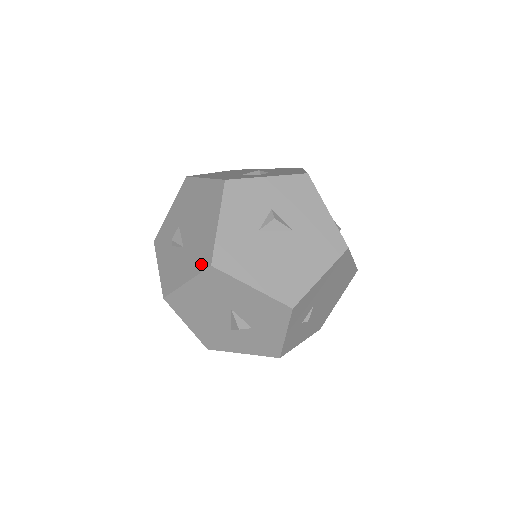
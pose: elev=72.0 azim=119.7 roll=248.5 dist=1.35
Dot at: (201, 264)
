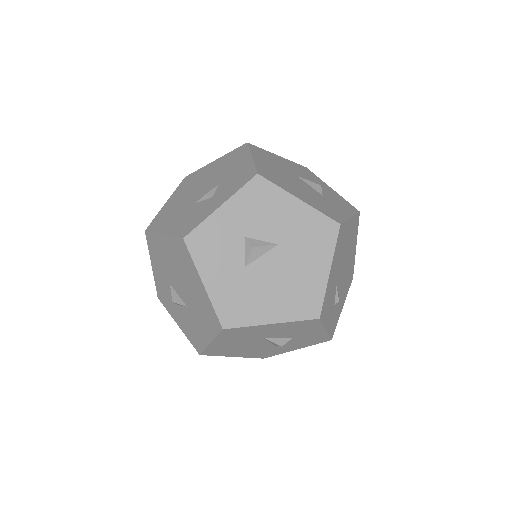
Dot at: (213, 327)
